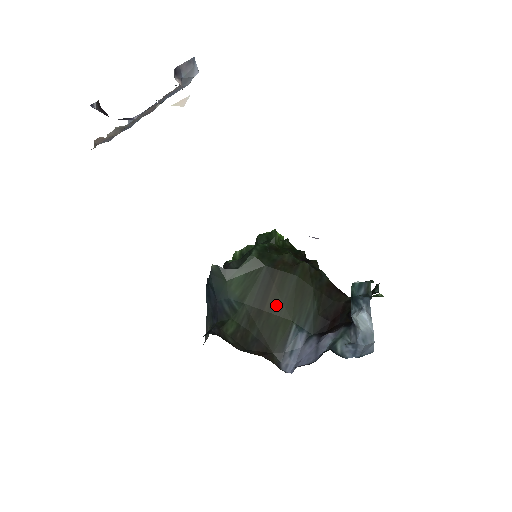
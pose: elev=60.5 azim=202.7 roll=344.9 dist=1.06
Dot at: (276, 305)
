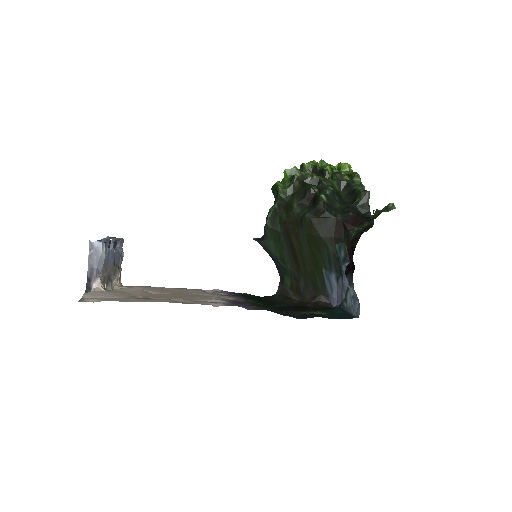
Dot at: (304, 259)
